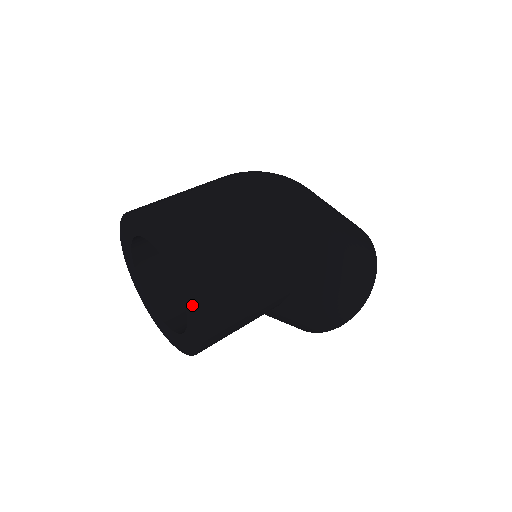
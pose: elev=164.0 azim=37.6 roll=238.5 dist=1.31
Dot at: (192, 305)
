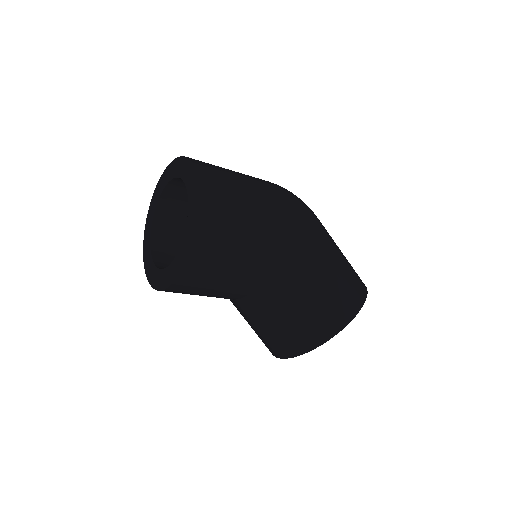
Dot at: (195, 201)
